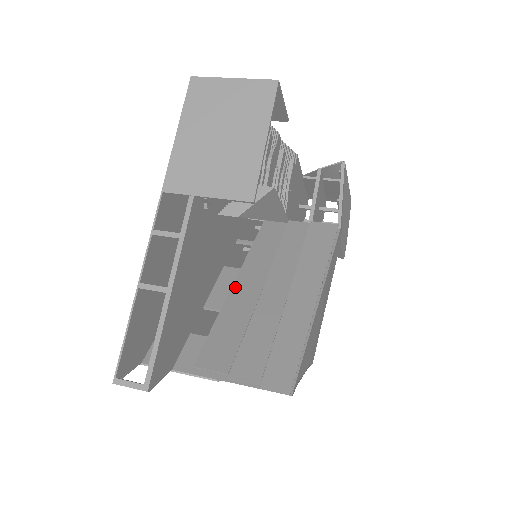
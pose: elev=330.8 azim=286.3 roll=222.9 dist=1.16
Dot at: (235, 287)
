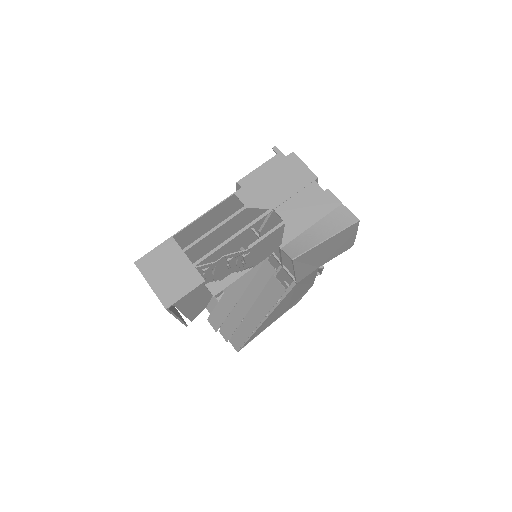
Dot at: (228, 290)
